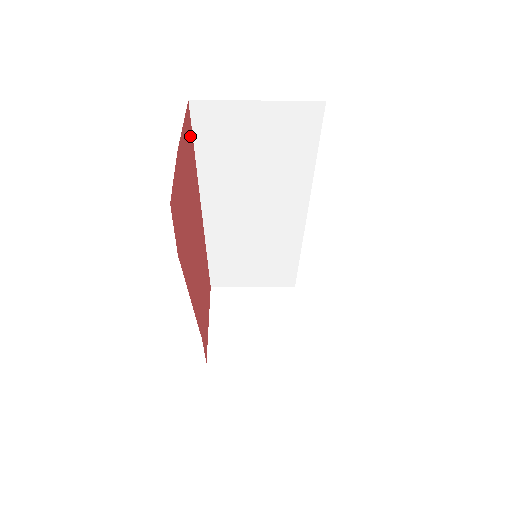
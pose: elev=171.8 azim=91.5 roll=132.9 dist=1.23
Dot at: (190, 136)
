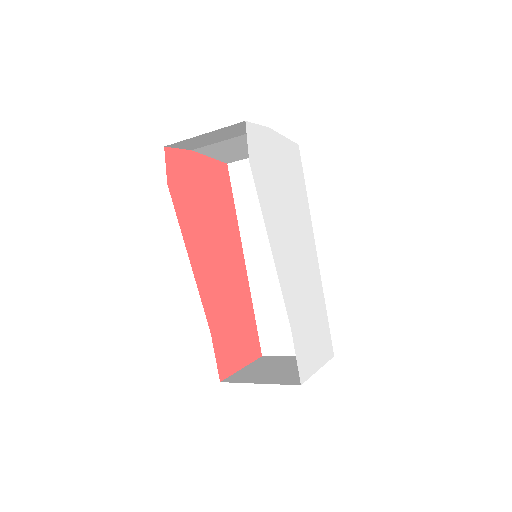
Dot at: (225, 182)
